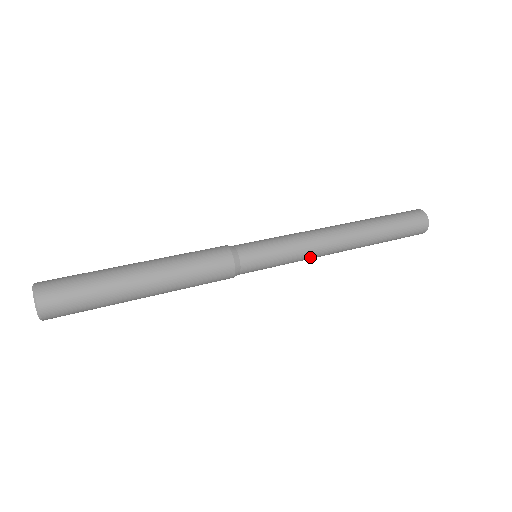
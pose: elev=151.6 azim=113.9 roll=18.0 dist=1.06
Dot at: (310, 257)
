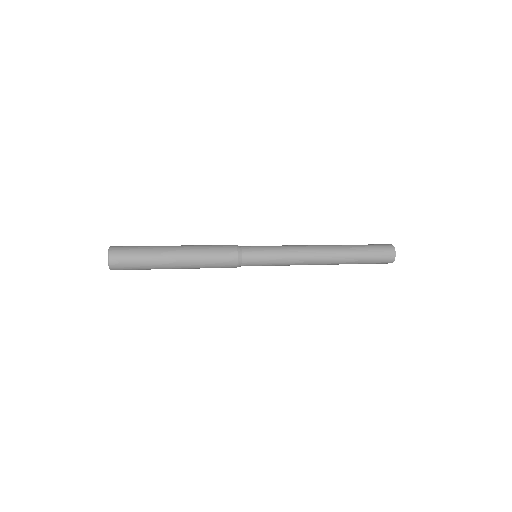
Dot at: (296, 258)
